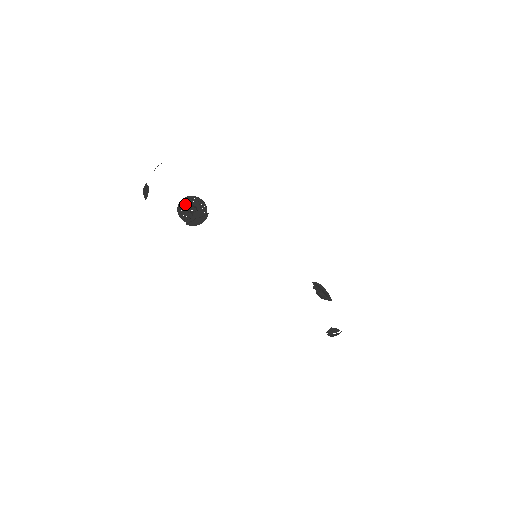
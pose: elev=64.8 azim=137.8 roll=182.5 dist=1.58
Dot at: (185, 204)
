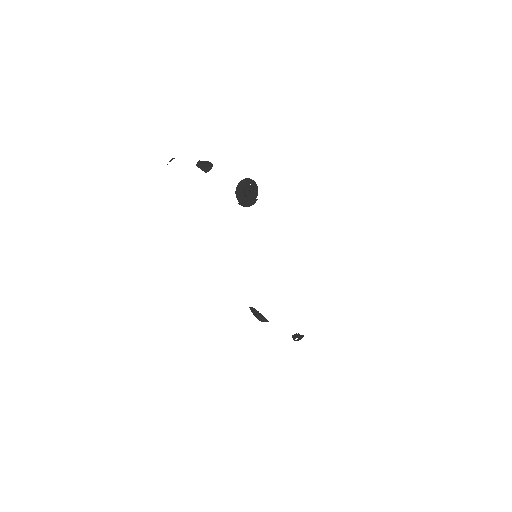
Dot at: (244, 184)
